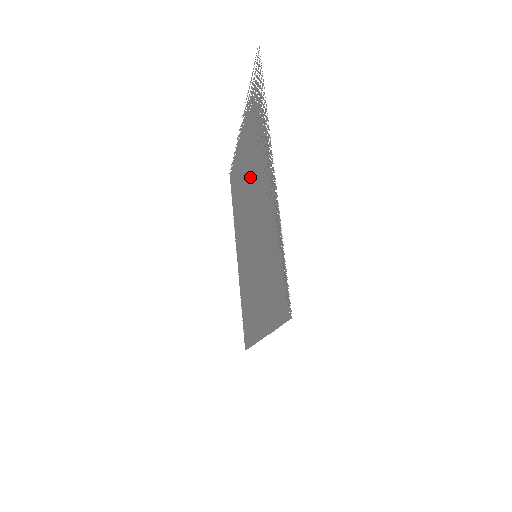
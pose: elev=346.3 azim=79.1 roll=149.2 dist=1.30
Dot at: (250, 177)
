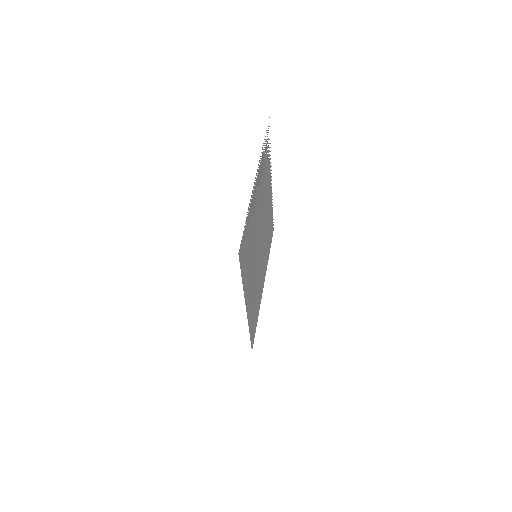
Dot at: (264, 207)
